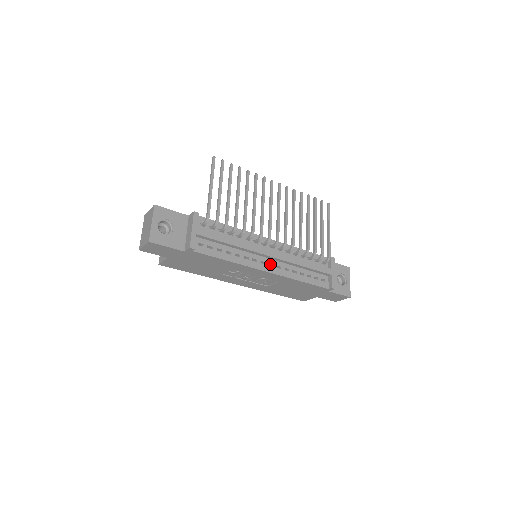
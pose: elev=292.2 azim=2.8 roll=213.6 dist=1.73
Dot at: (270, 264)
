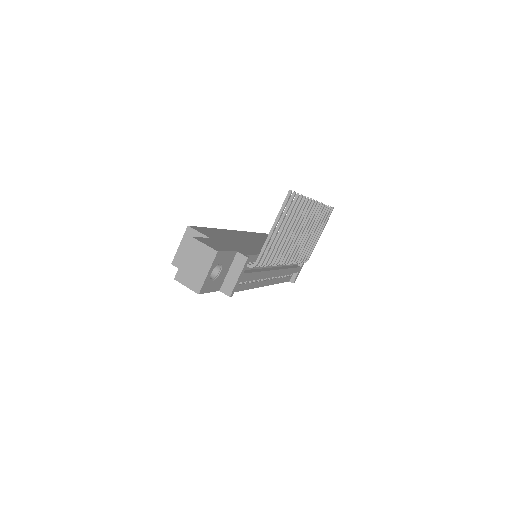
Dot at: (268, 277)
